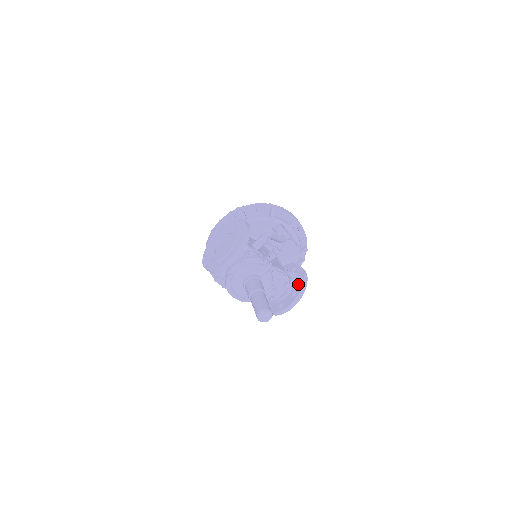
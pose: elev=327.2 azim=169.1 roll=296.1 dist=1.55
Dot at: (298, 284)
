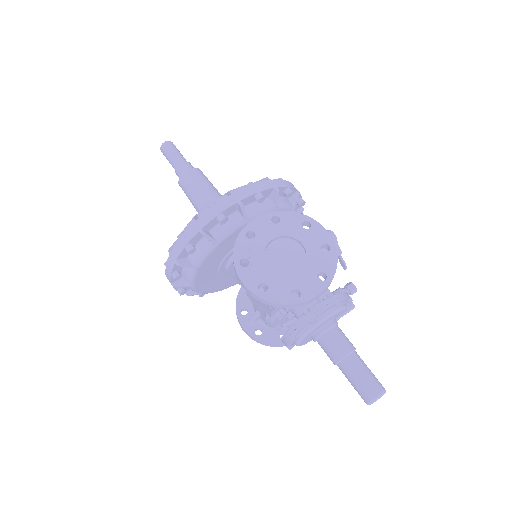
Dot at: occluded
